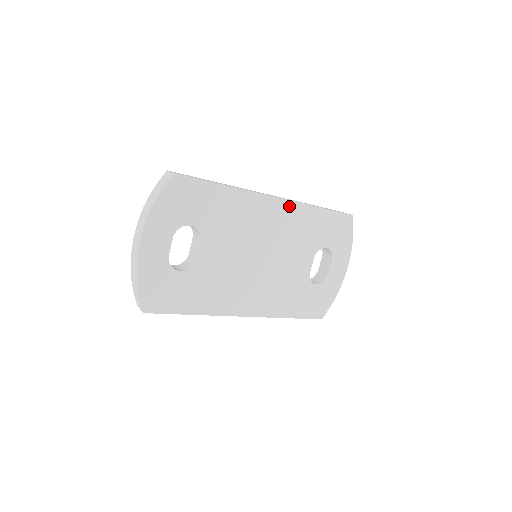
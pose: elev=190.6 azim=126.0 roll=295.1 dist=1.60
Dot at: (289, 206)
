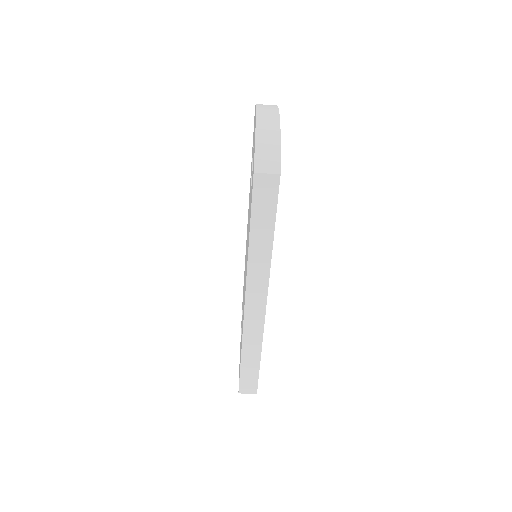
Dot at: occluded
